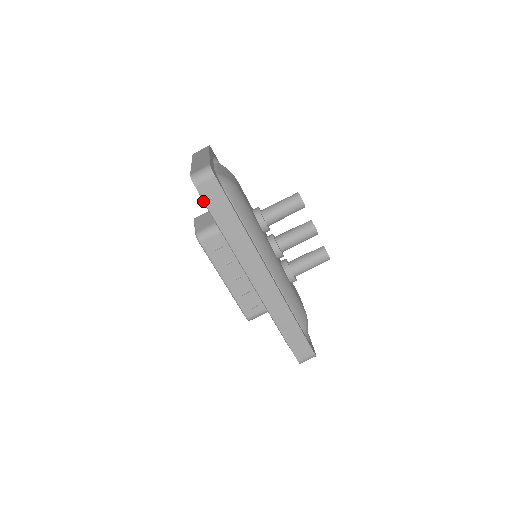
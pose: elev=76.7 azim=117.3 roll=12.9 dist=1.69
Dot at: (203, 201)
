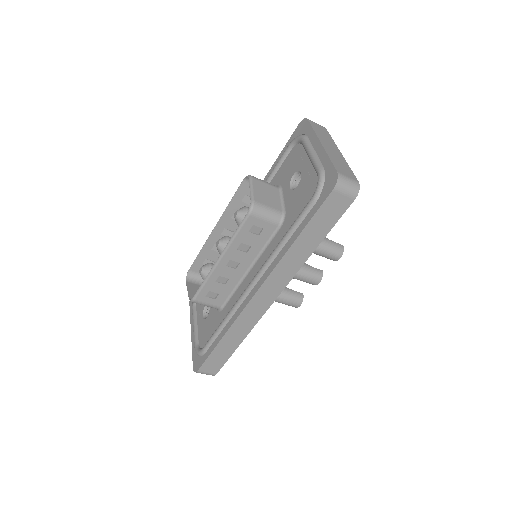
Dot at: (314, 200)
